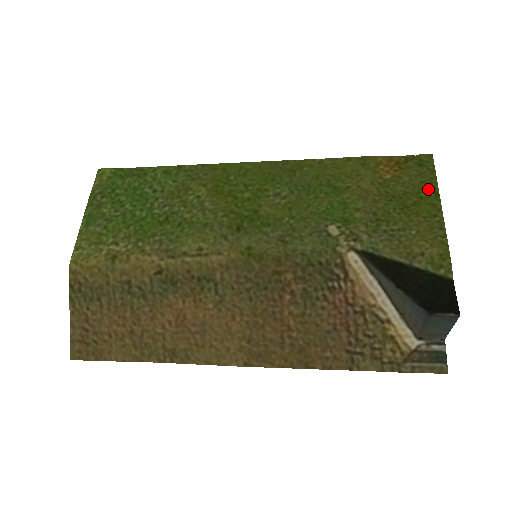
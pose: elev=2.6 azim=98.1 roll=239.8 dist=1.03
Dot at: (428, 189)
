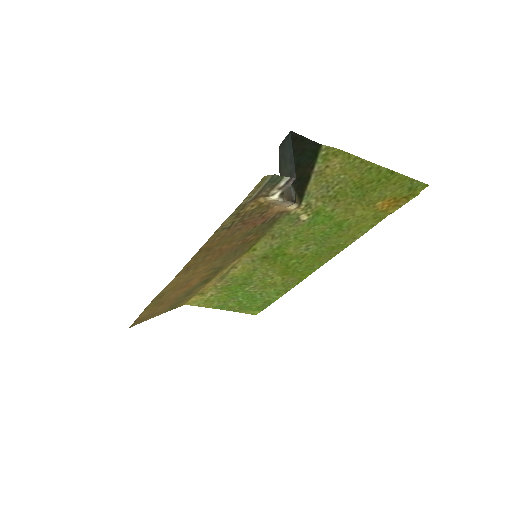
Dot at: (392, 179)
